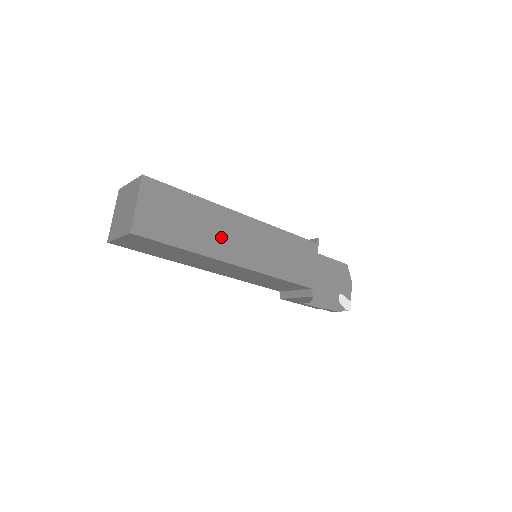
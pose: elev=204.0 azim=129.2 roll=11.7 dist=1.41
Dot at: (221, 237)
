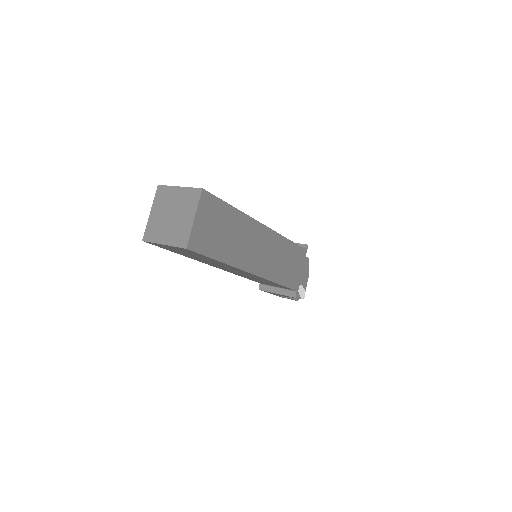
Dot at: (247, 248)
